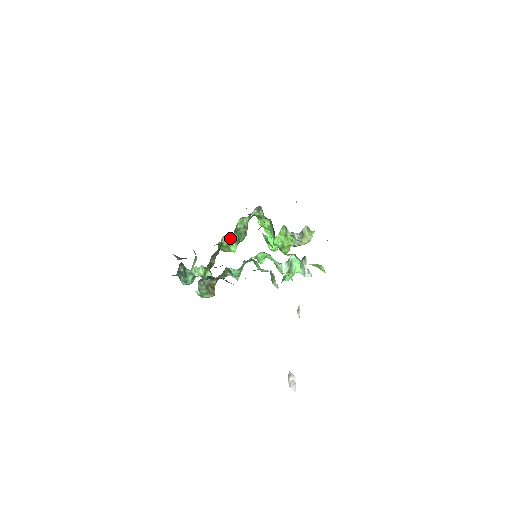
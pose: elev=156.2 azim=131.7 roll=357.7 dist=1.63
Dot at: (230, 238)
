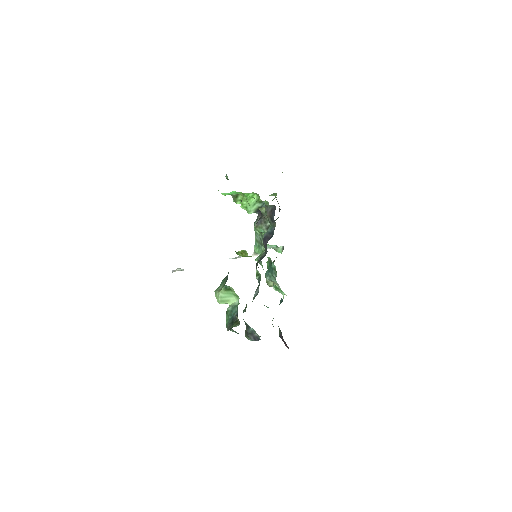
Dot at: occluded
